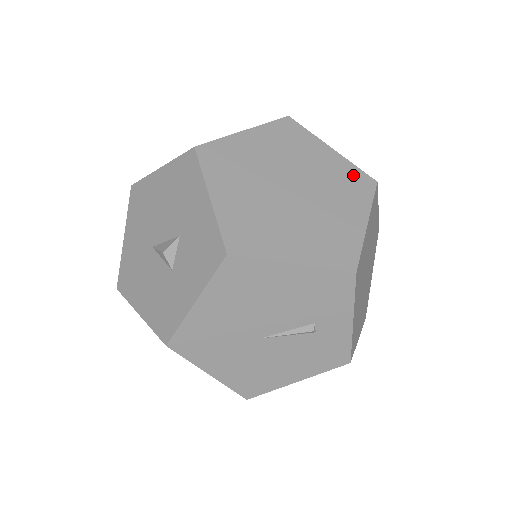
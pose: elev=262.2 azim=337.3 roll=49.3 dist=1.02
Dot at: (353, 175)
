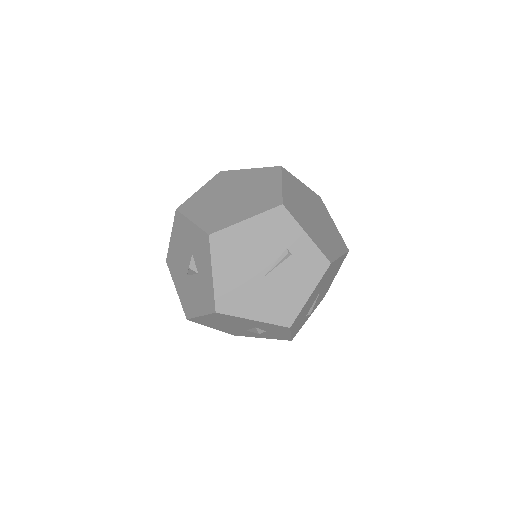
Dot at: (266, 171)
